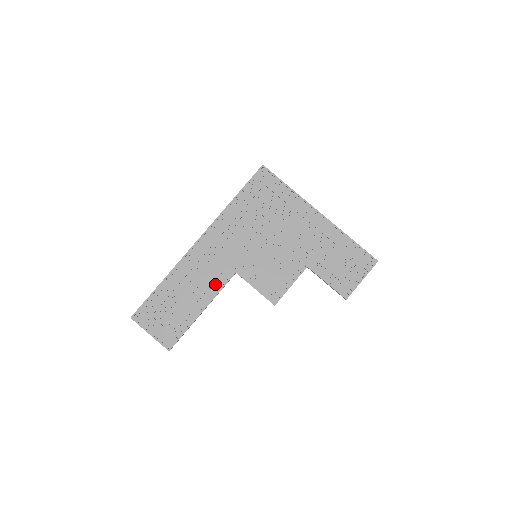
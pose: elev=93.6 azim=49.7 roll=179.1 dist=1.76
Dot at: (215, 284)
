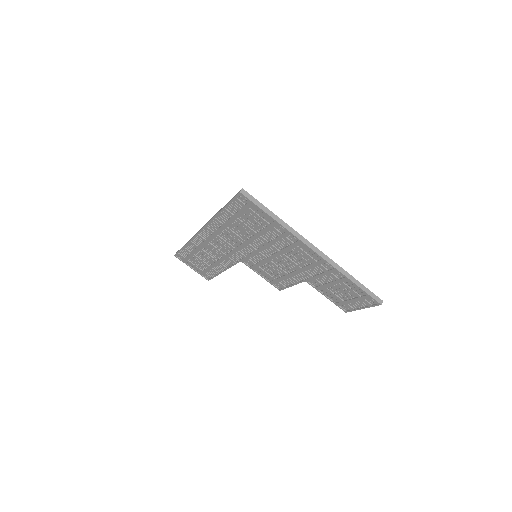
Dot at: (226, 261)
